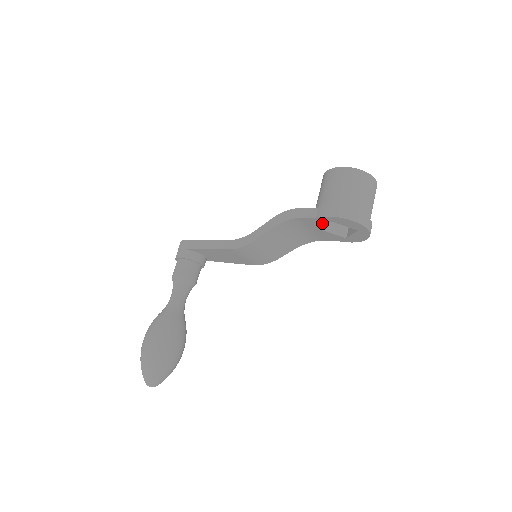
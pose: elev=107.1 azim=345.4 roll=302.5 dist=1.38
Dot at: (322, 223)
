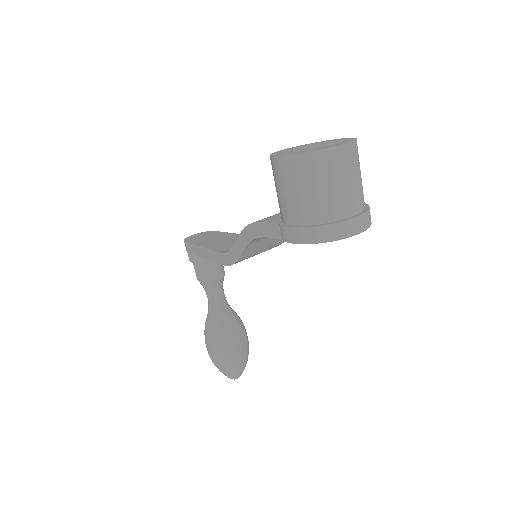
Dot at: occluded
